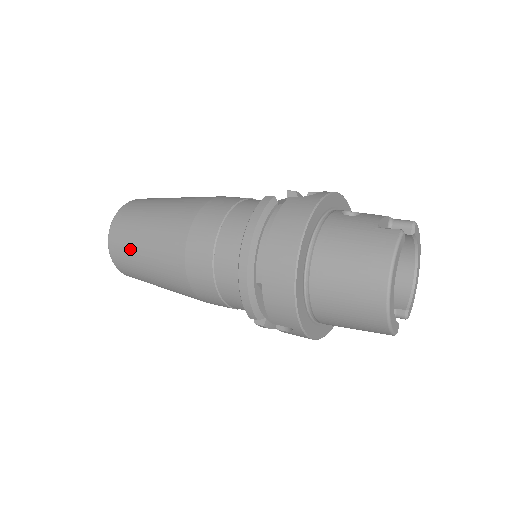
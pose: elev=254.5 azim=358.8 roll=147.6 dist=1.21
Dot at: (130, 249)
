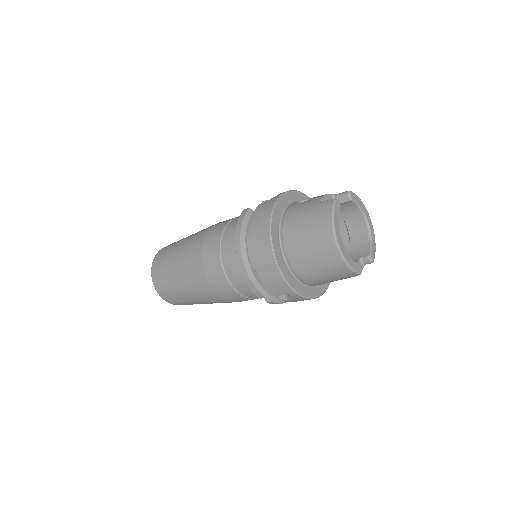
Dot at: (168, 282)
